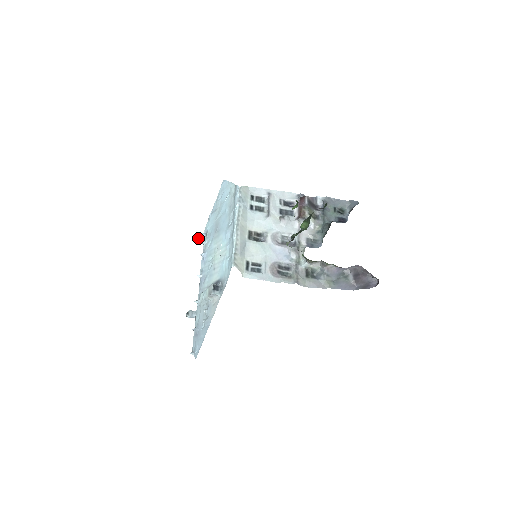
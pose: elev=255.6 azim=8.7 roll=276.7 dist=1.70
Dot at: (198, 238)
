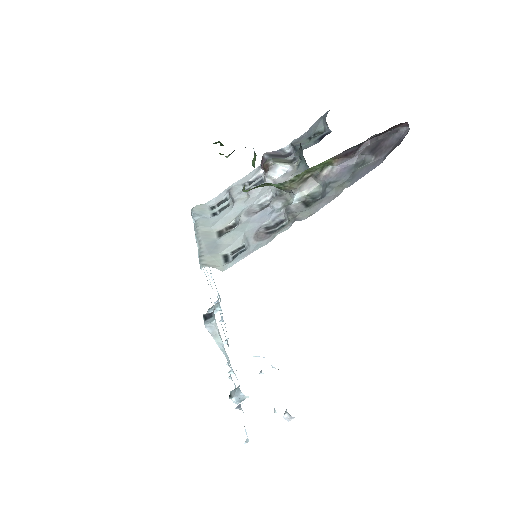
Dot at: (210, 308)
